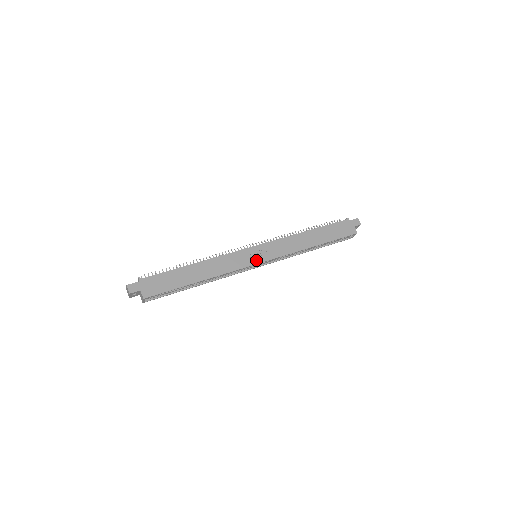
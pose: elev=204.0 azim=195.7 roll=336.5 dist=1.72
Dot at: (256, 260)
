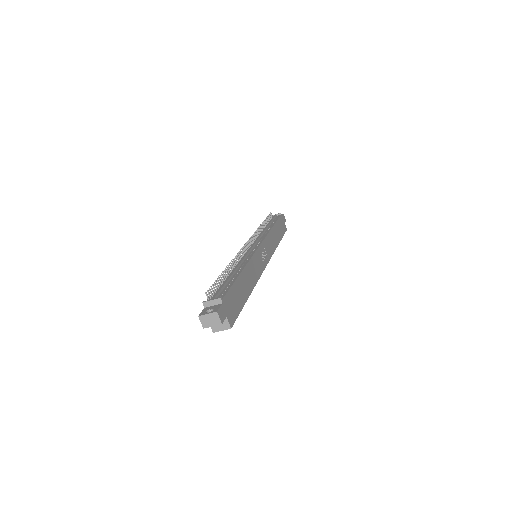
Dot at: (265, 262)
